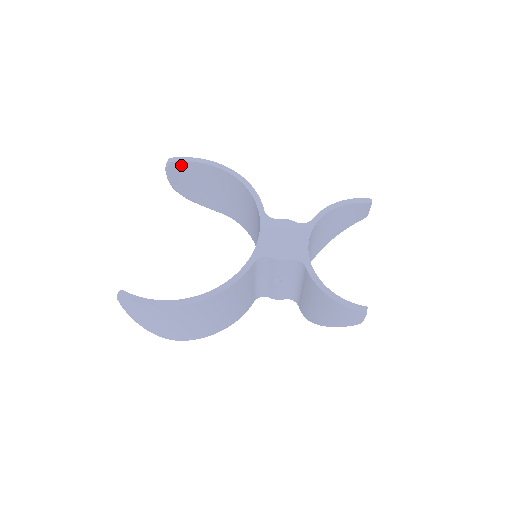
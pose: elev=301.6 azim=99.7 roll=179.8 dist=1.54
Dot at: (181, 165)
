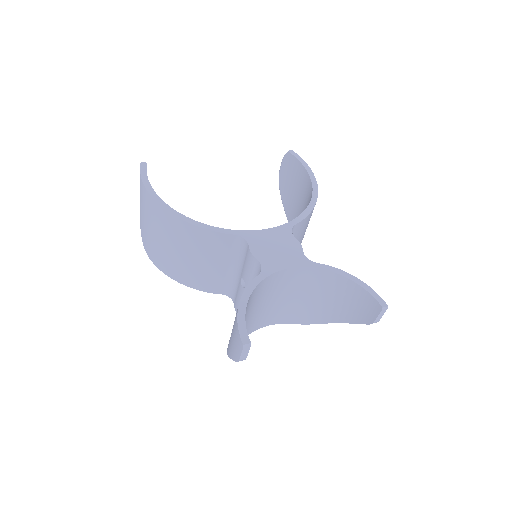
Dot at: (294, 162)
